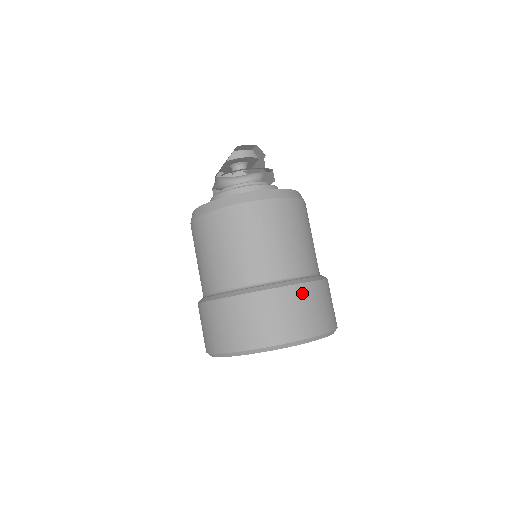
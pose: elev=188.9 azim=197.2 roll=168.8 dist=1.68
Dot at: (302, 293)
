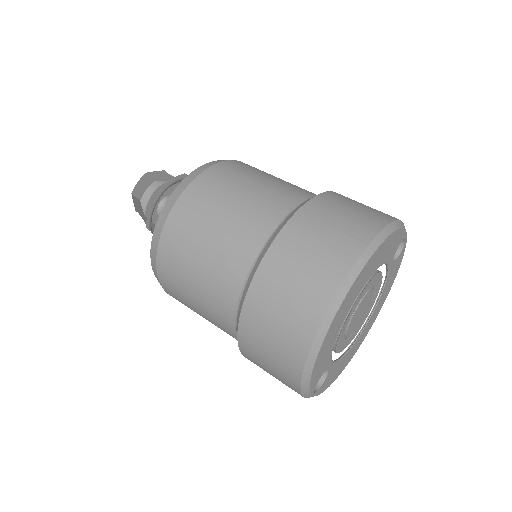
Dot at: (298, 229)
